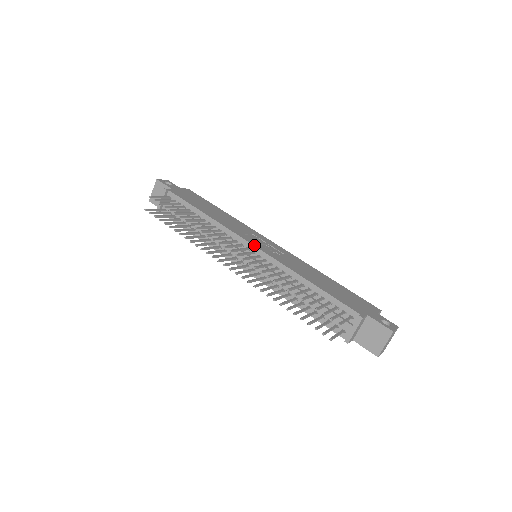
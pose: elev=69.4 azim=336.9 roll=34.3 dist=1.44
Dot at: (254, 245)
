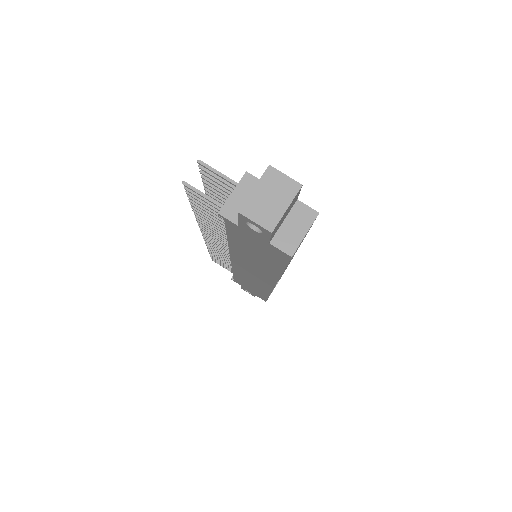
Dot at: occluded
